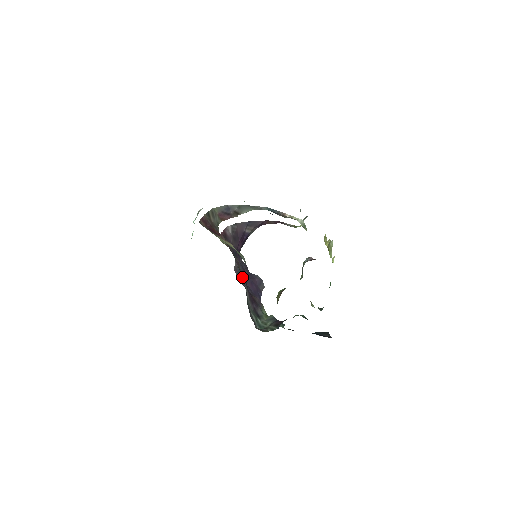
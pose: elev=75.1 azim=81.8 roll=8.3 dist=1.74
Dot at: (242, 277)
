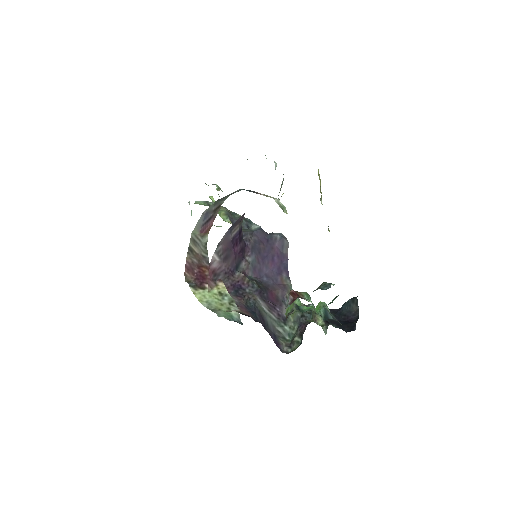
Dot at: (258, 268)
